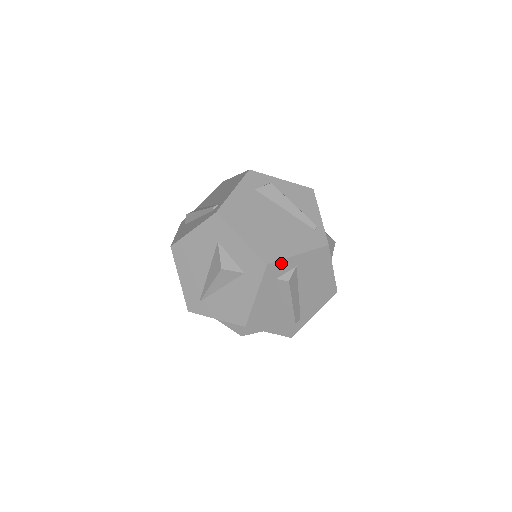
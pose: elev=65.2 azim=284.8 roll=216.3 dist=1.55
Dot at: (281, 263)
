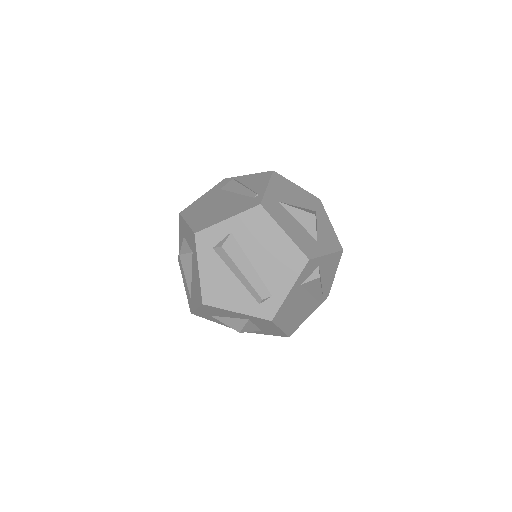
Dot at: (210, 231)
